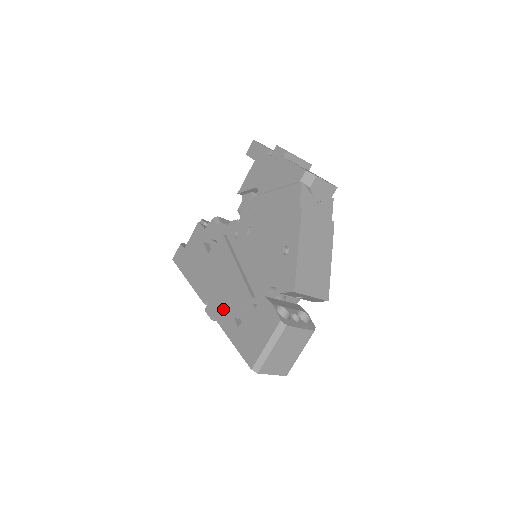
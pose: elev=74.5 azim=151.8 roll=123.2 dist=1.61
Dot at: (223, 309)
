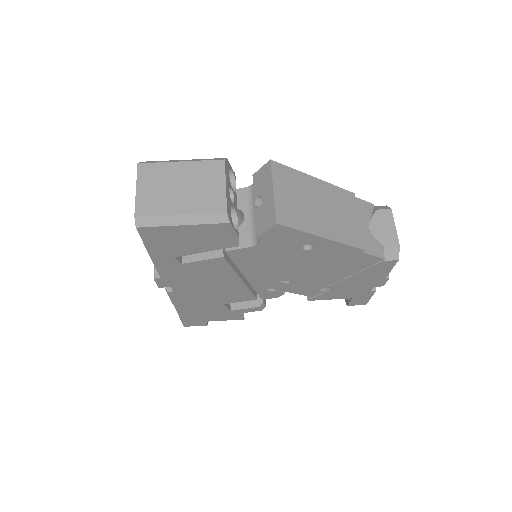
Dot at: occluded
